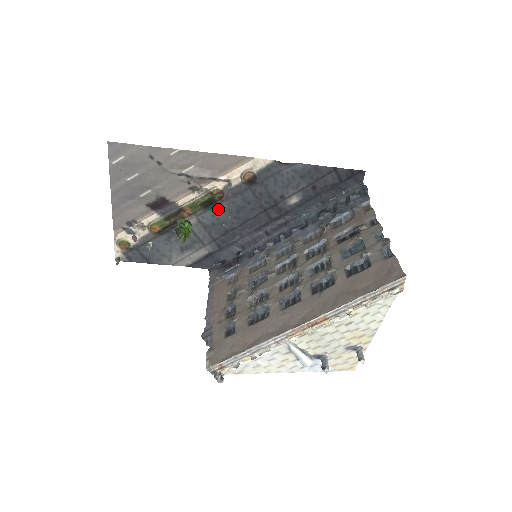
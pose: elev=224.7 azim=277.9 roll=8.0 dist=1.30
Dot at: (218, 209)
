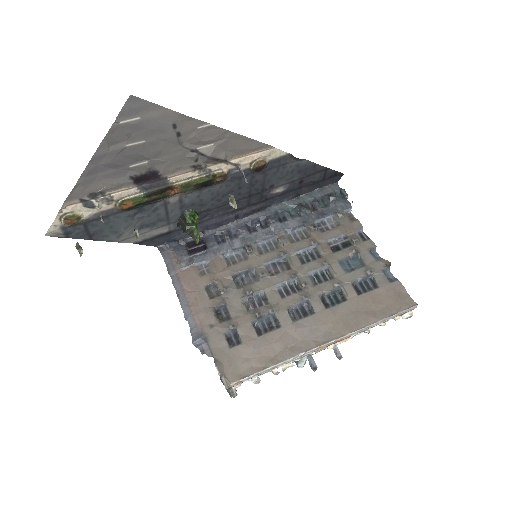
Dot at: (207, 190)
